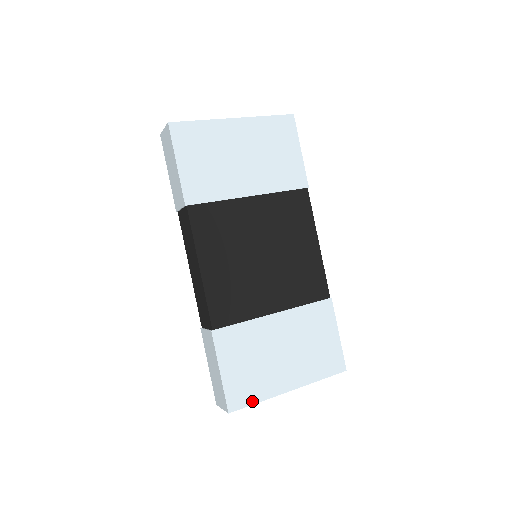
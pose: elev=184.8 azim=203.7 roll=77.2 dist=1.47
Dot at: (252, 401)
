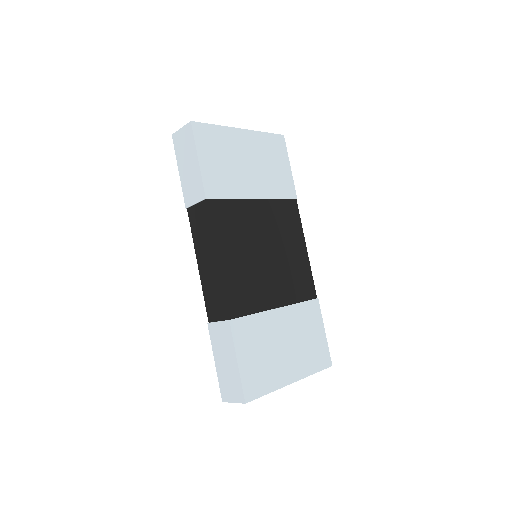
Dot at: (264, 392)
